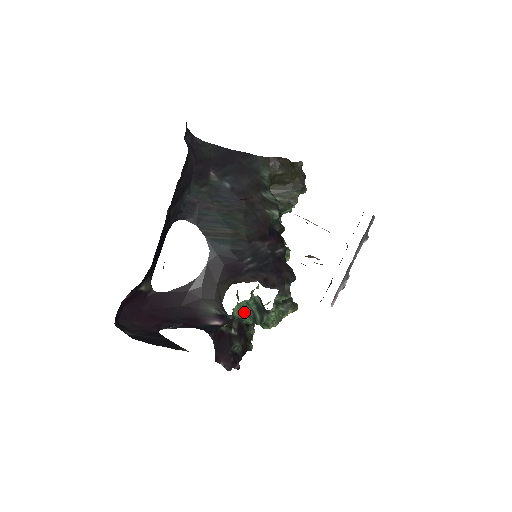
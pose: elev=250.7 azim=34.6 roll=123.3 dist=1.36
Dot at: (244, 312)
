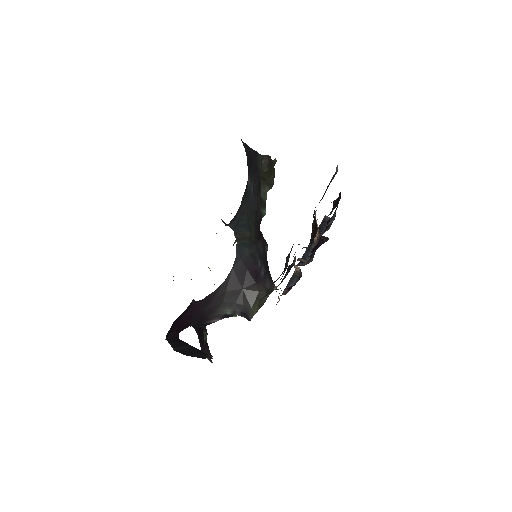
Dot at: occluded
